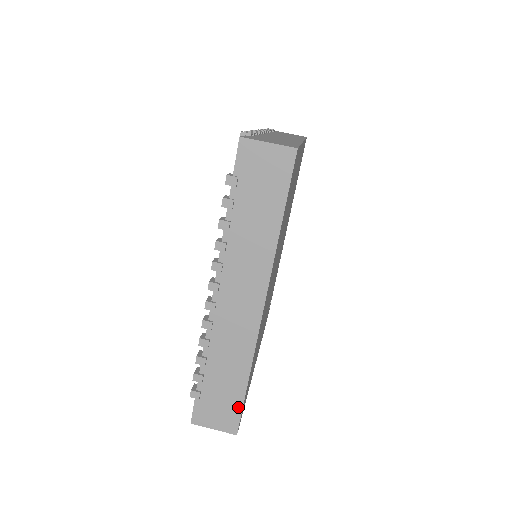
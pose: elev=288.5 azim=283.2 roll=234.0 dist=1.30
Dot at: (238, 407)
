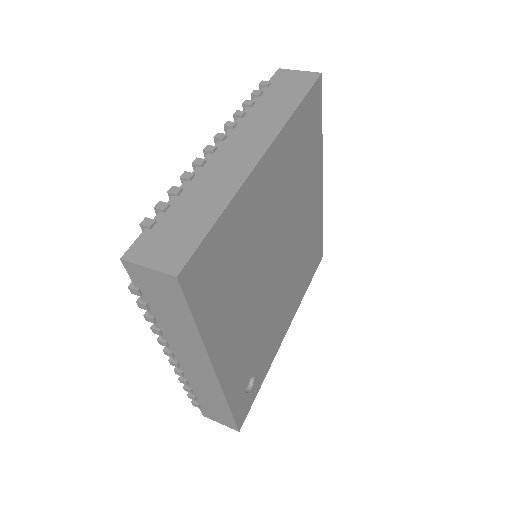
Dot at: (195, 241)
